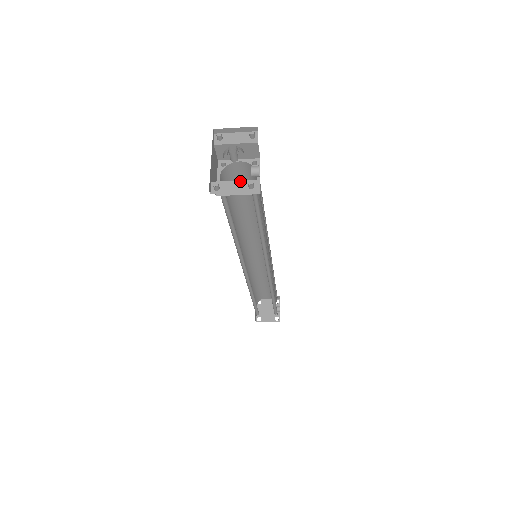
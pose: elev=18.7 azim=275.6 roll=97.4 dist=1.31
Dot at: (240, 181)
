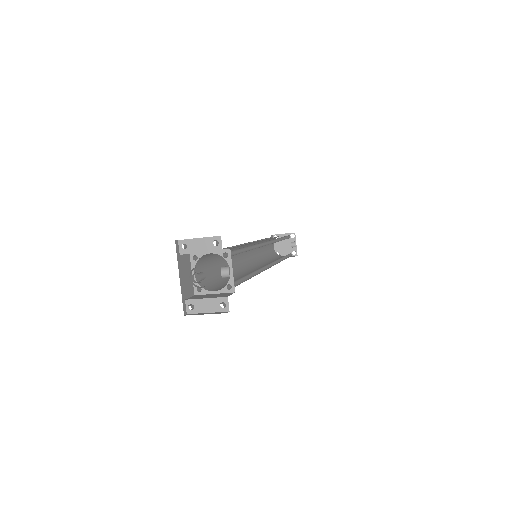
Dot at: (212, 299)
